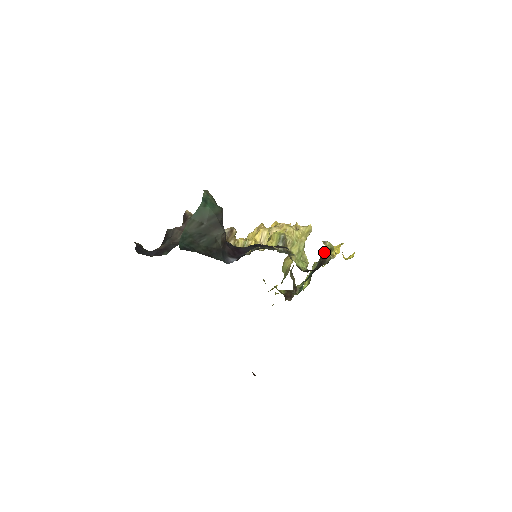
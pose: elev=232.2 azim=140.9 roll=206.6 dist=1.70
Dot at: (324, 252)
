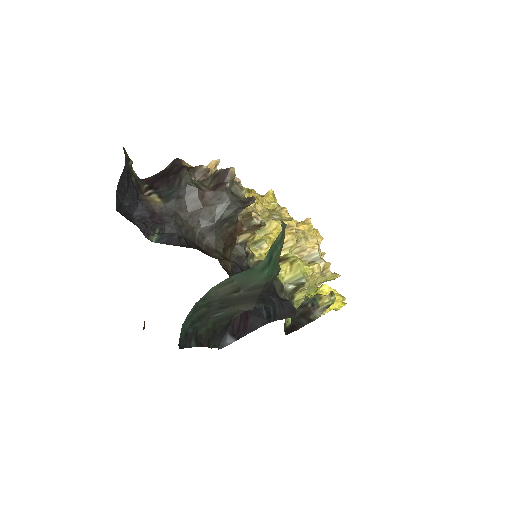
Dot at: (321, 299)
